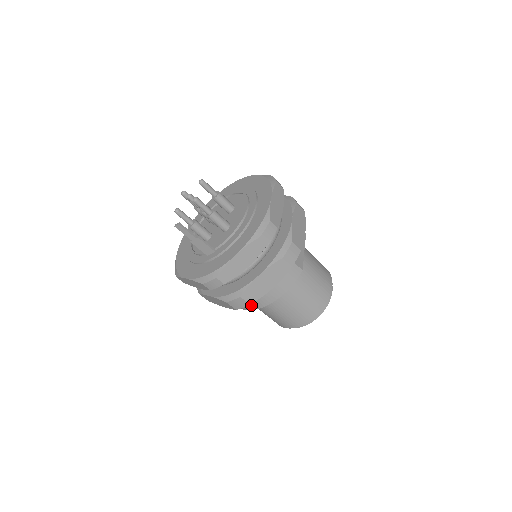
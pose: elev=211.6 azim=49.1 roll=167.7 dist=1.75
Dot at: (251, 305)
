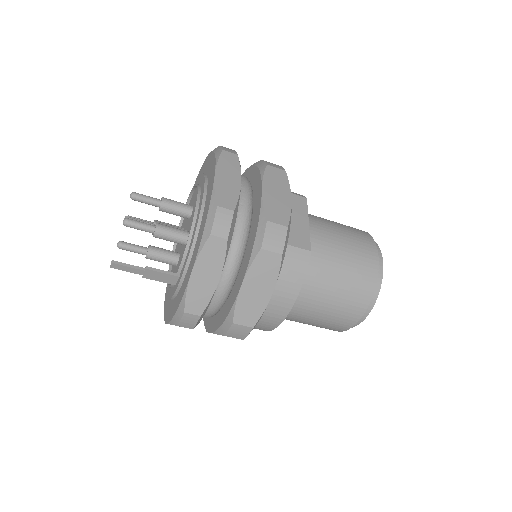
Dot at: (267, 324)
